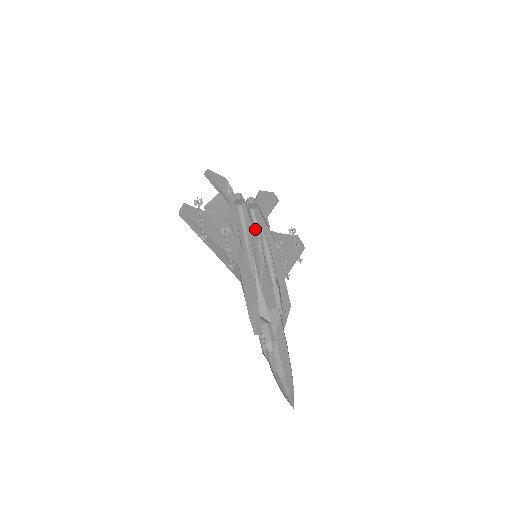
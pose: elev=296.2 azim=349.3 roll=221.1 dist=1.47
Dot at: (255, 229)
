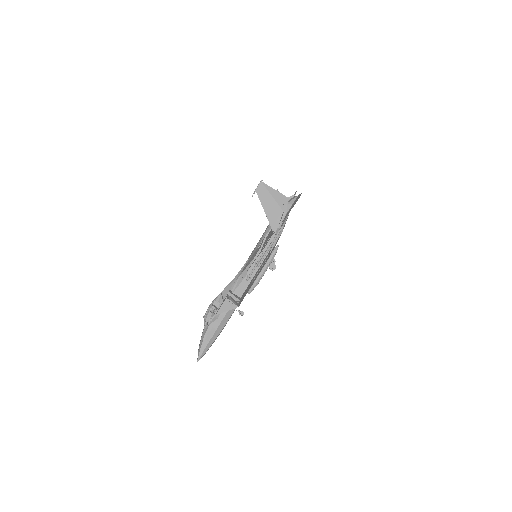
Dot at: (275, 243)
